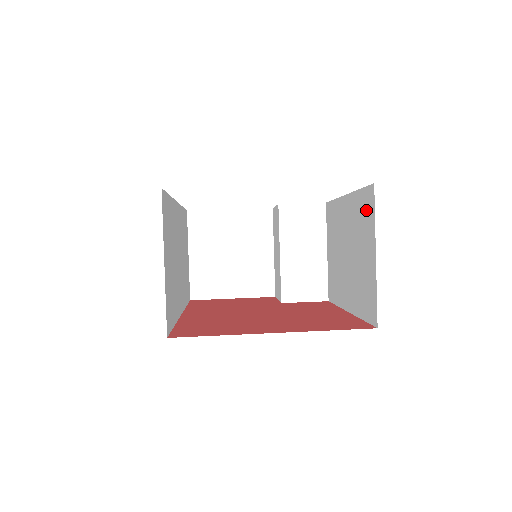
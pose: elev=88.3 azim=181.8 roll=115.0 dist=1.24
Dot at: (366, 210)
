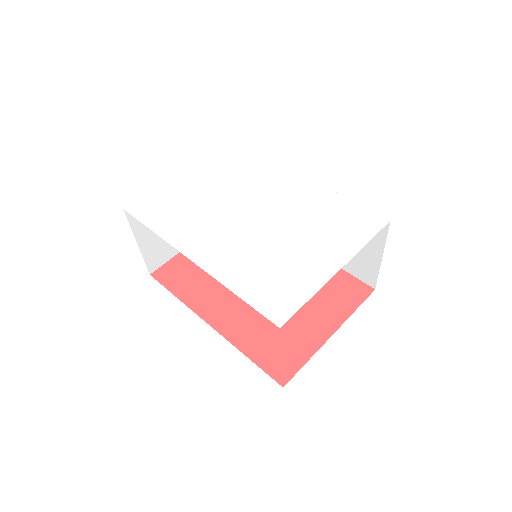
Dot at: occluded
